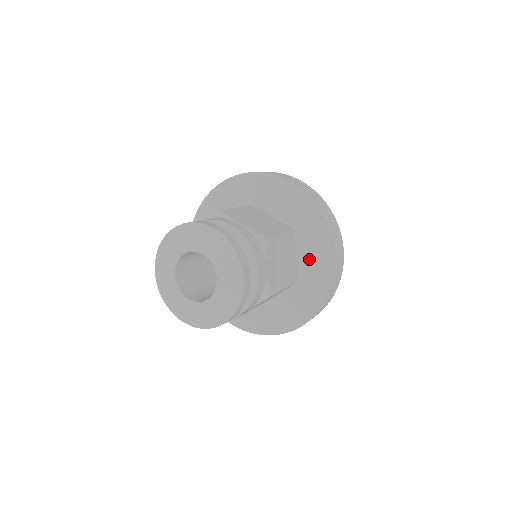
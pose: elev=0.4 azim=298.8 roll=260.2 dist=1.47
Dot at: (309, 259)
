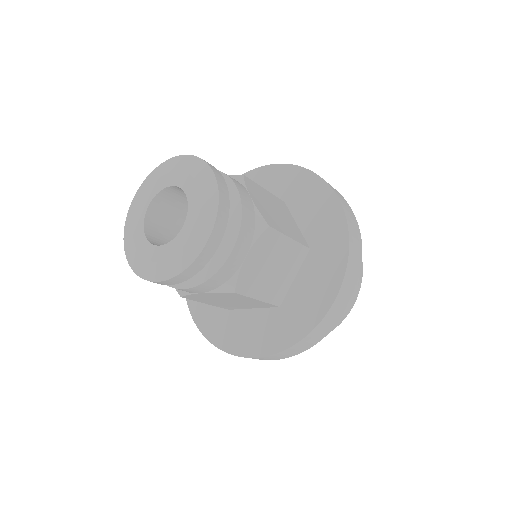
Dot at: (305, 289)
